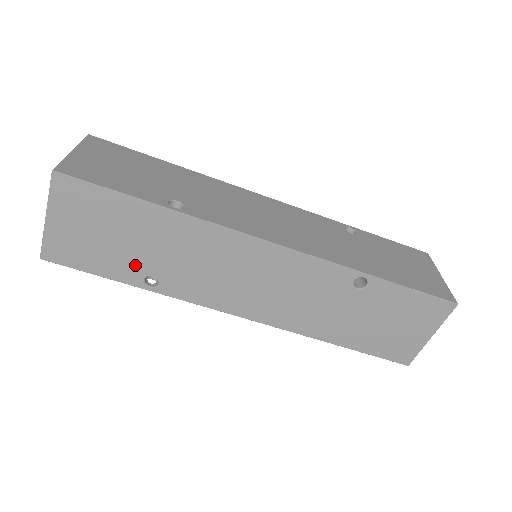
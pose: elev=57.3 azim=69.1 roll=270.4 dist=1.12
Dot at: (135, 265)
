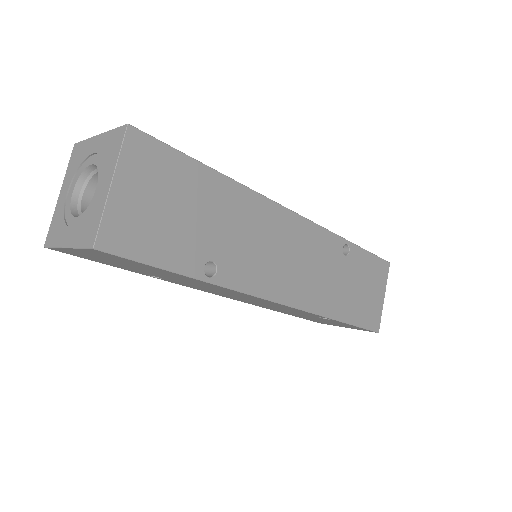
Dot at: (146, 273)
